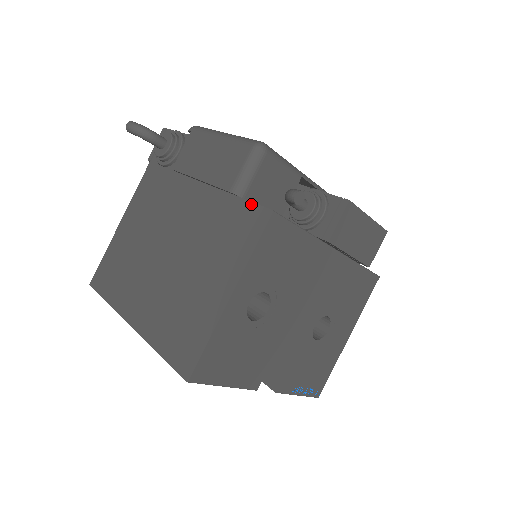
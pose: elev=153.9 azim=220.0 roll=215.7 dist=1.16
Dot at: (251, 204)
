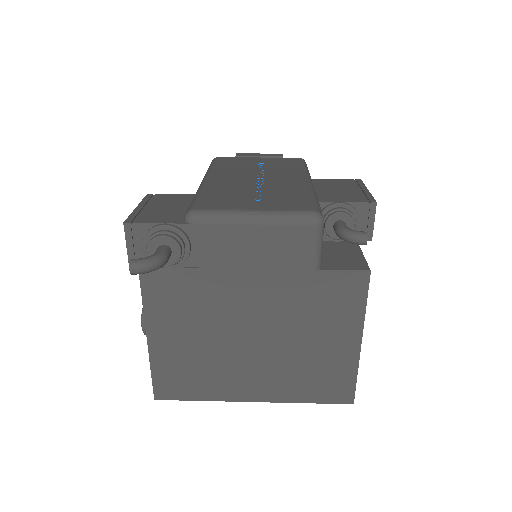
Dot at: (340, 272)
